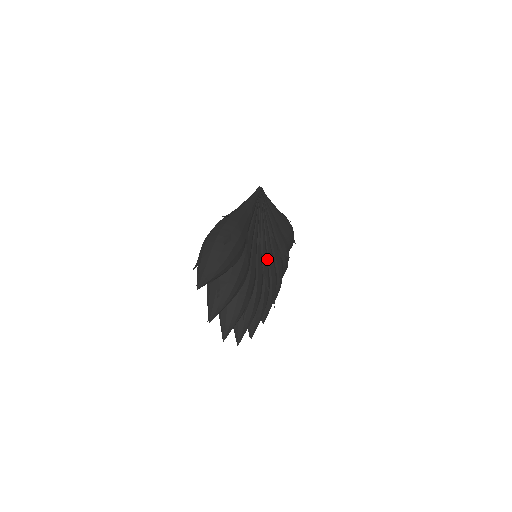
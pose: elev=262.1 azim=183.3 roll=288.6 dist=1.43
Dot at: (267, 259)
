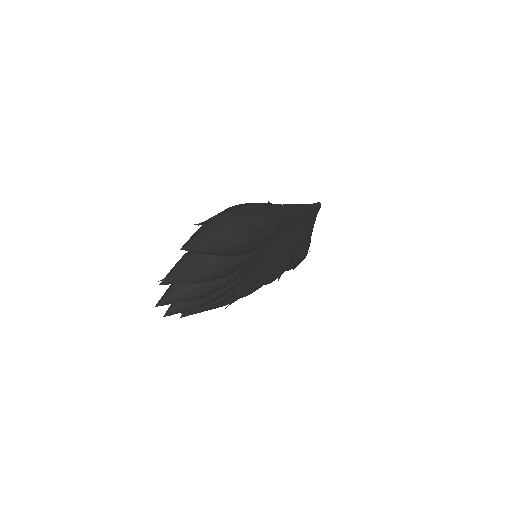
Dot at: occluded
